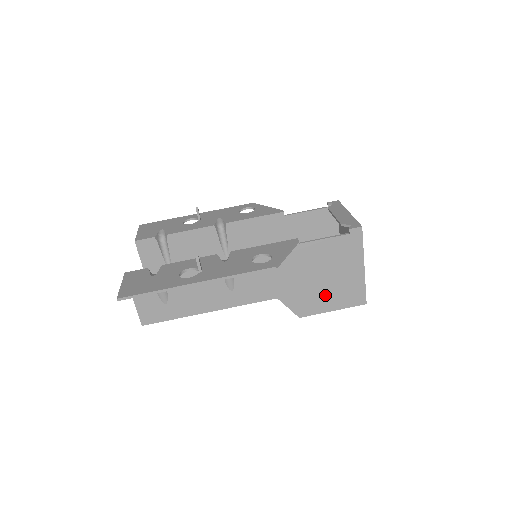
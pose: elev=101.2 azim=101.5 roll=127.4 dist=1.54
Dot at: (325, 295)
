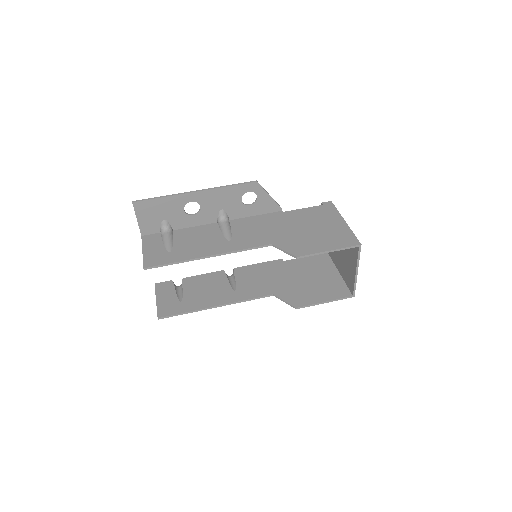
Dot at: (317, 240)
